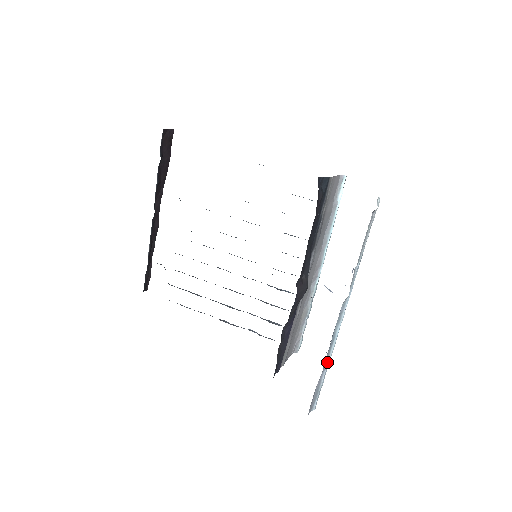
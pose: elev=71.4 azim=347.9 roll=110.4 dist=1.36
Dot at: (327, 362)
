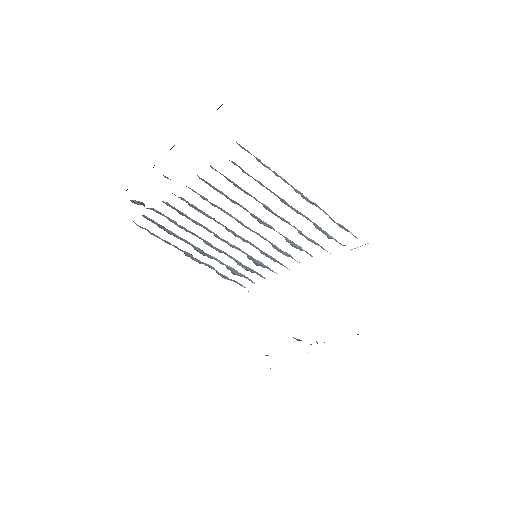
Dot at: occluded
